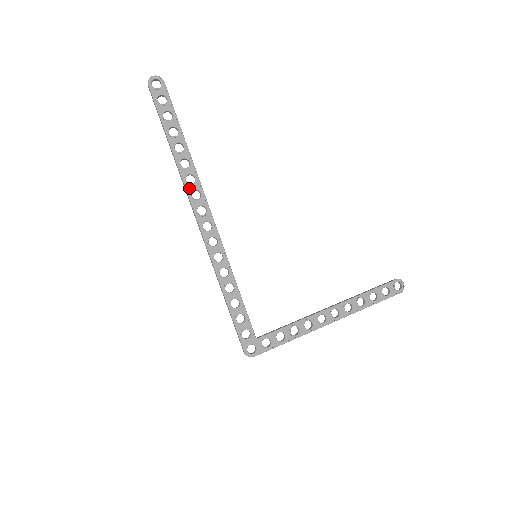
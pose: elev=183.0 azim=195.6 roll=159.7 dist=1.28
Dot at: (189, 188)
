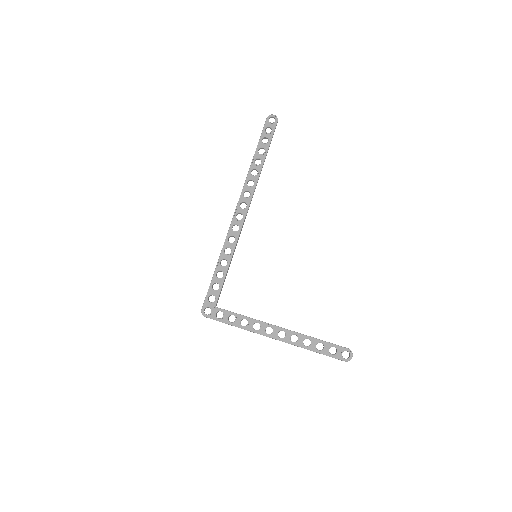
Dot at: (246, 188)
